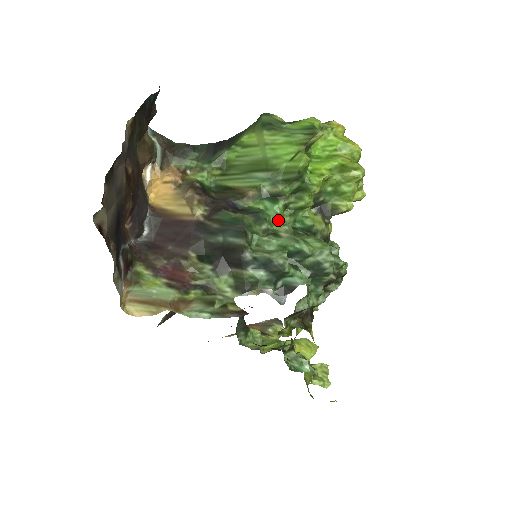
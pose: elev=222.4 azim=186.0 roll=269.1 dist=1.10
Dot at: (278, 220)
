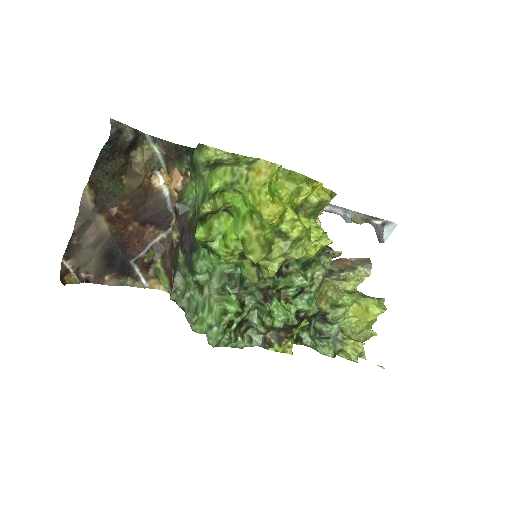
Dot at: (211, 270)
